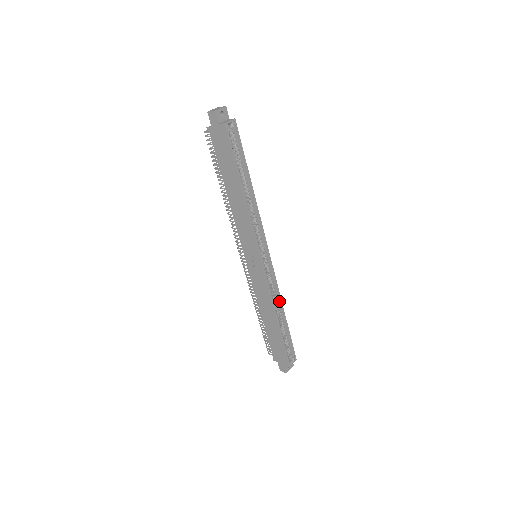
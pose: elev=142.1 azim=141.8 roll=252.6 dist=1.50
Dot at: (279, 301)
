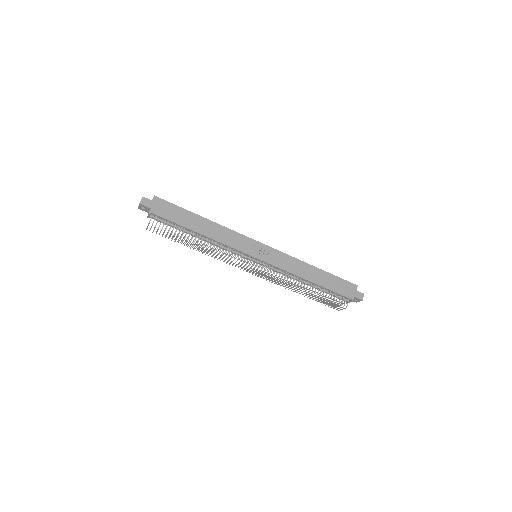
Dot at: occluded
